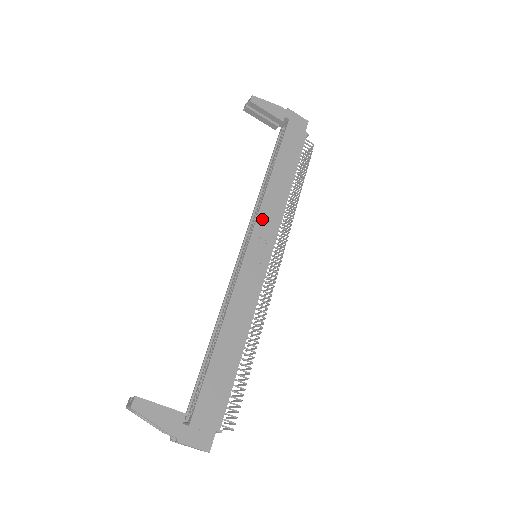
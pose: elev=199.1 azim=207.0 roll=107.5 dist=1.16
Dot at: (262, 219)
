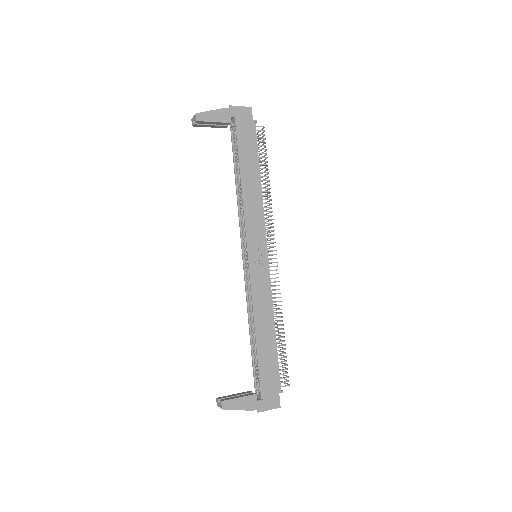
Dot at: (250, 227)
